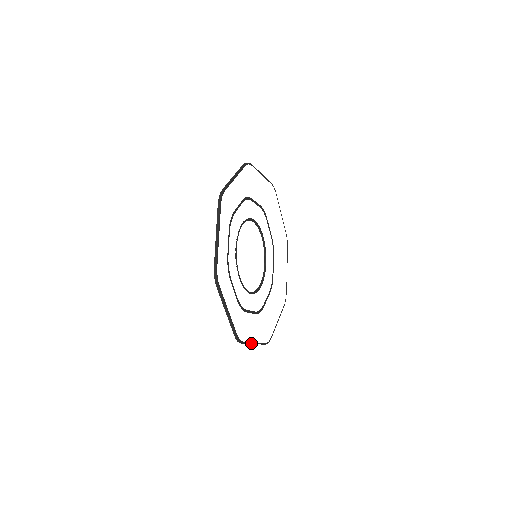
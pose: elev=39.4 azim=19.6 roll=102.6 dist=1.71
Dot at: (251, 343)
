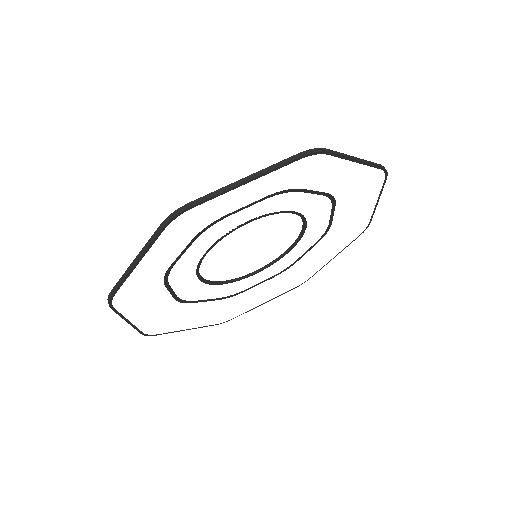
Dot at: (178, 331)
